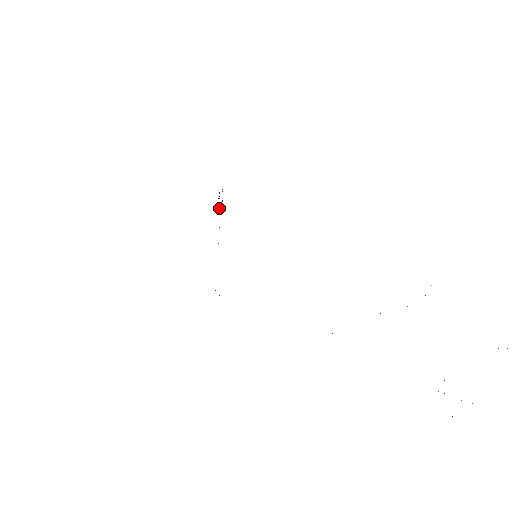
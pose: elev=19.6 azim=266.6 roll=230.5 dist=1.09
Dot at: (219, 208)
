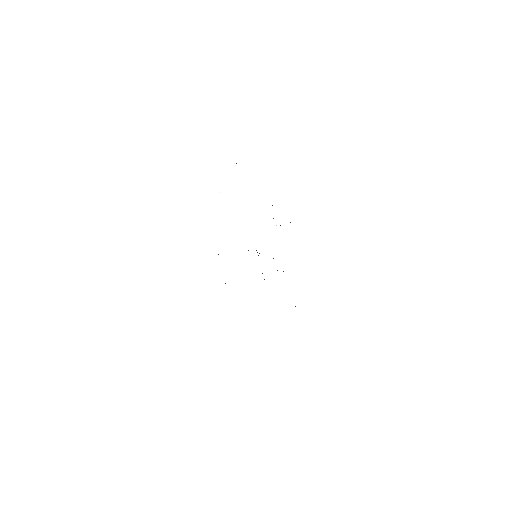
Dot at: occluded
